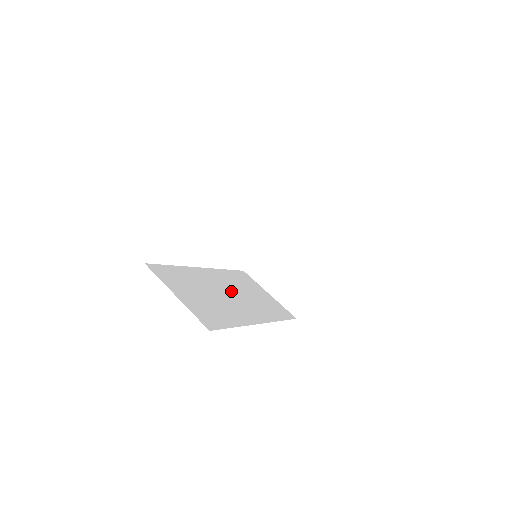
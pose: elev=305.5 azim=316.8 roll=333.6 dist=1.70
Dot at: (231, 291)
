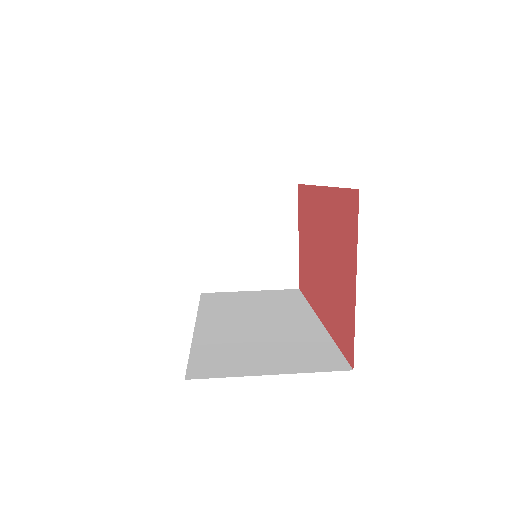
Dot at: (249, 318)
